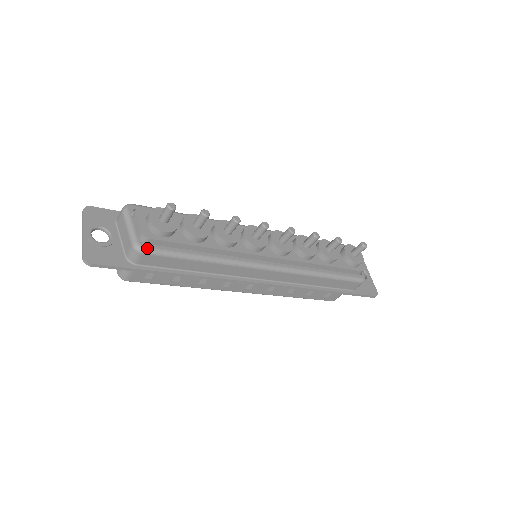
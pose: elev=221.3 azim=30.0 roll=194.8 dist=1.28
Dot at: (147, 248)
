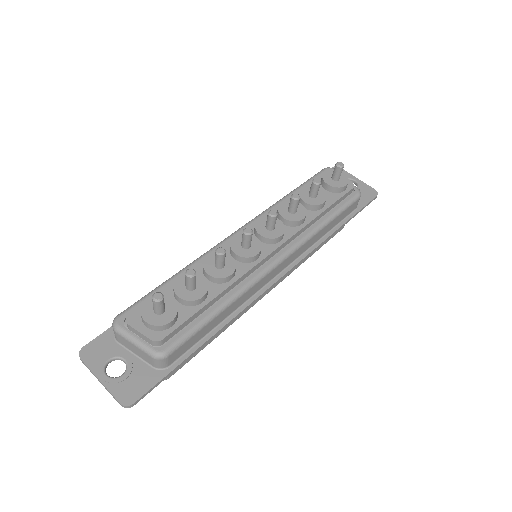
Dot at: (167, 349)
